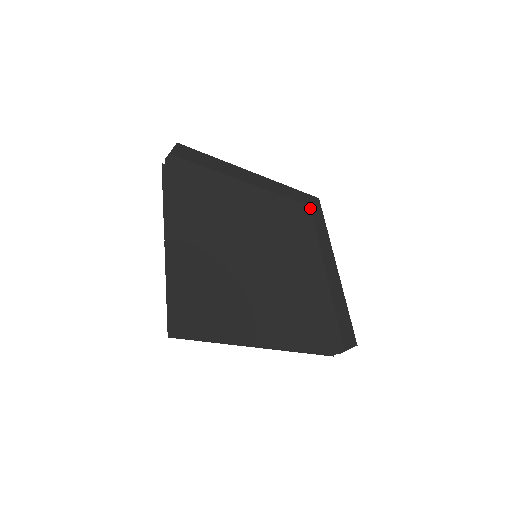
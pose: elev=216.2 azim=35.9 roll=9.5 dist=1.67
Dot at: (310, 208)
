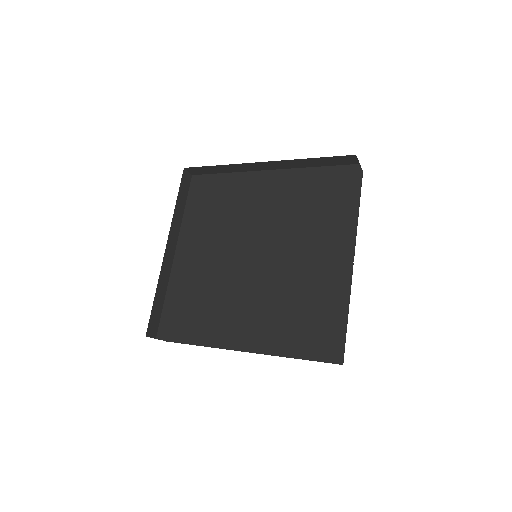
Dot at: (359, 167)
